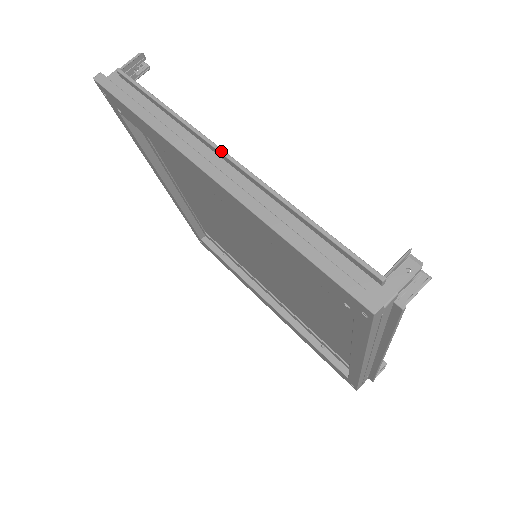
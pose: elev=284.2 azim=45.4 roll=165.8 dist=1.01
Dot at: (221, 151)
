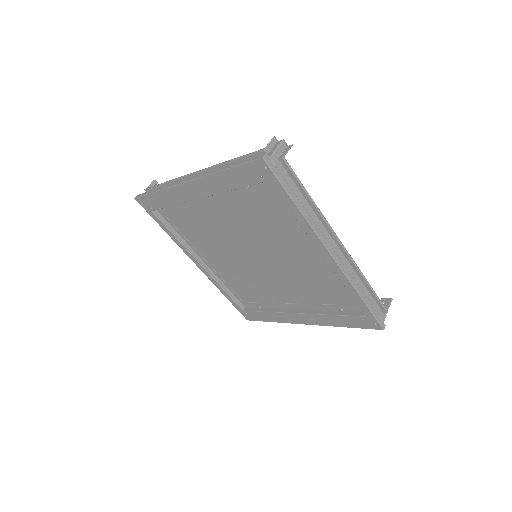
Dot at: (192, 173)
